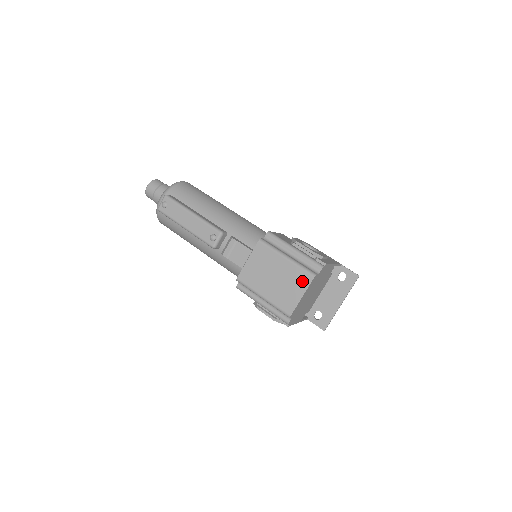
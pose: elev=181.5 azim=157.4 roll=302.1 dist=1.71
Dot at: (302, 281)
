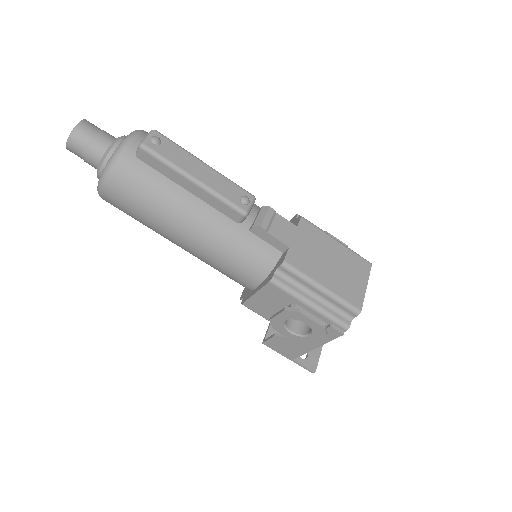
Dot at: (362, 268)
